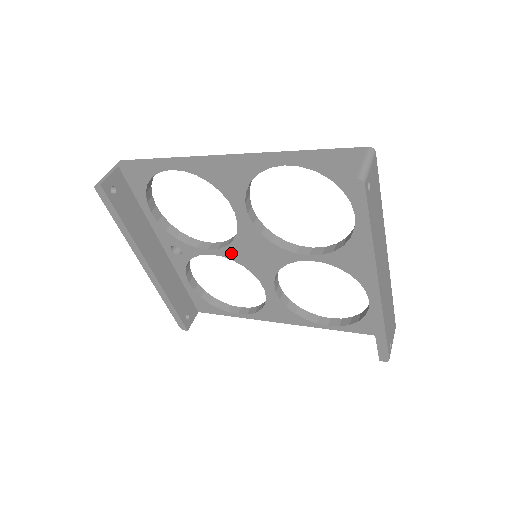
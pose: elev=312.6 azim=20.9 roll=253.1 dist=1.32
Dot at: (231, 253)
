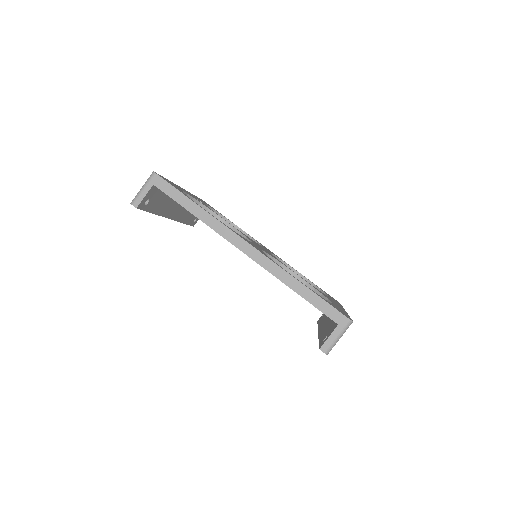
Dot at: occluded
